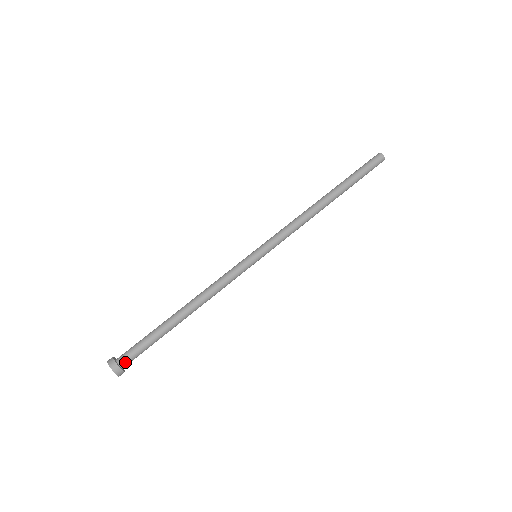
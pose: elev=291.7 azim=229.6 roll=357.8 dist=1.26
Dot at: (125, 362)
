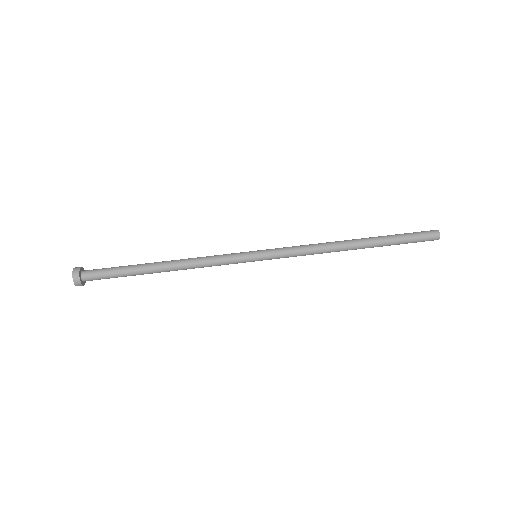
Dot at: (89, 280)
